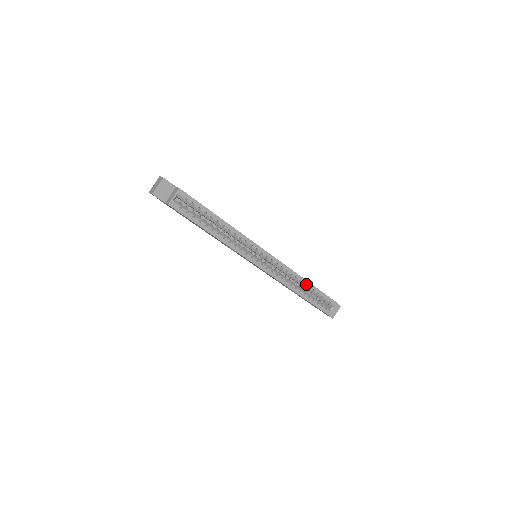
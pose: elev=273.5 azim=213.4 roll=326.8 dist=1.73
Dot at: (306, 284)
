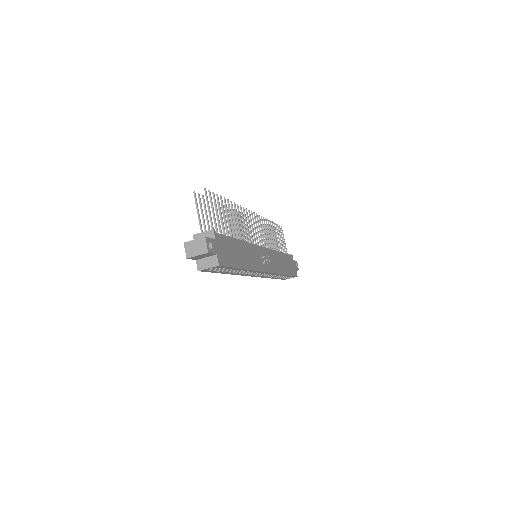
Dot at: (282, 275)
